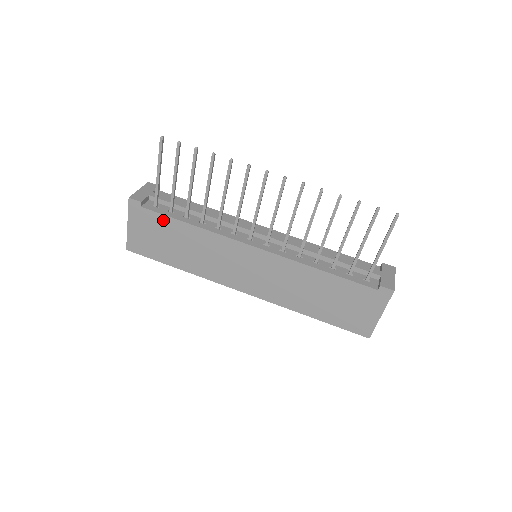
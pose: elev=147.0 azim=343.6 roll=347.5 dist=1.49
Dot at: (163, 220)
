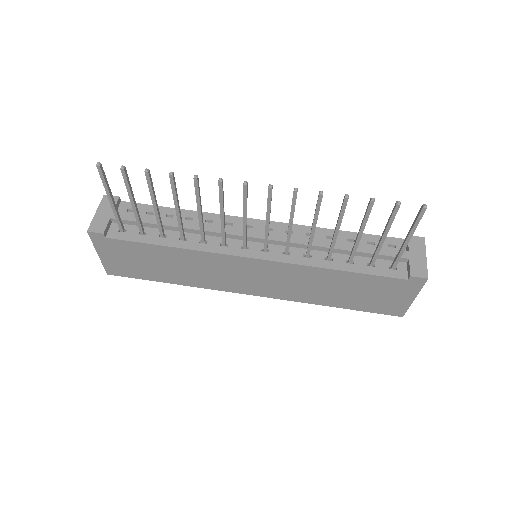
Dot at: (136, 246)
